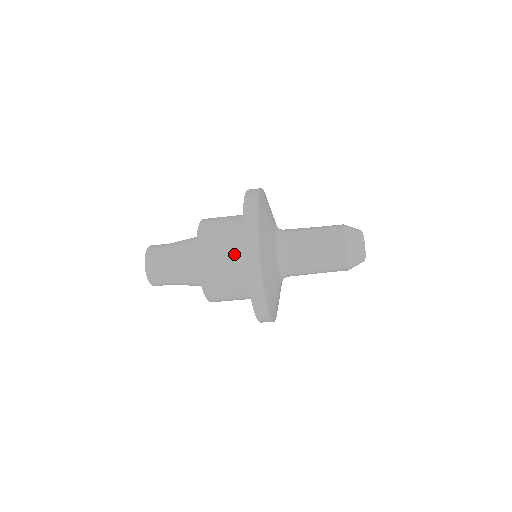
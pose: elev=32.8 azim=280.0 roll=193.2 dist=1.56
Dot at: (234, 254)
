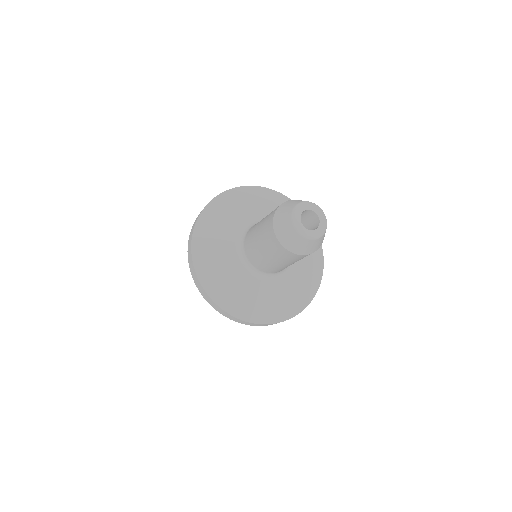
Dot at: occluded
